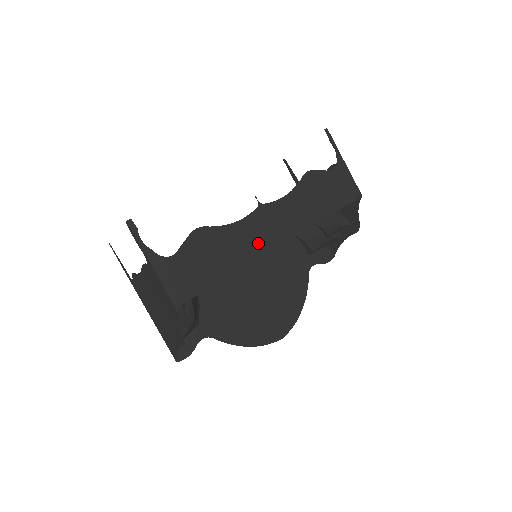
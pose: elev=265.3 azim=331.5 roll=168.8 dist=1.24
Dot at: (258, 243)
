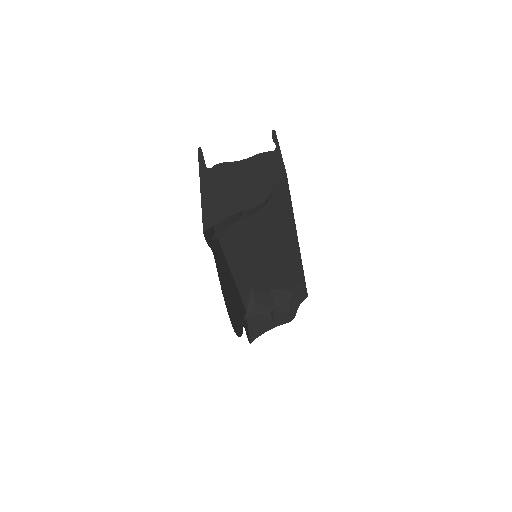
Dot at: occluded
